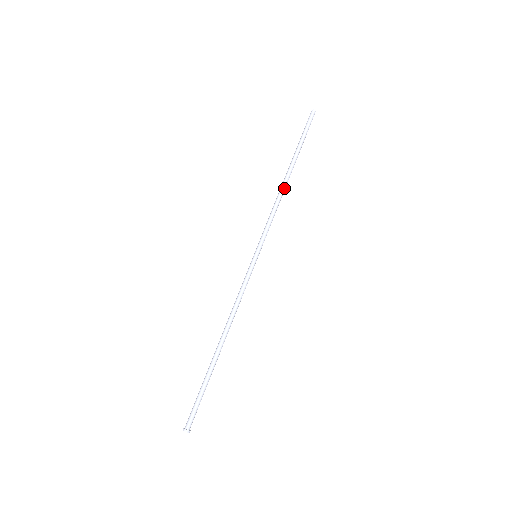
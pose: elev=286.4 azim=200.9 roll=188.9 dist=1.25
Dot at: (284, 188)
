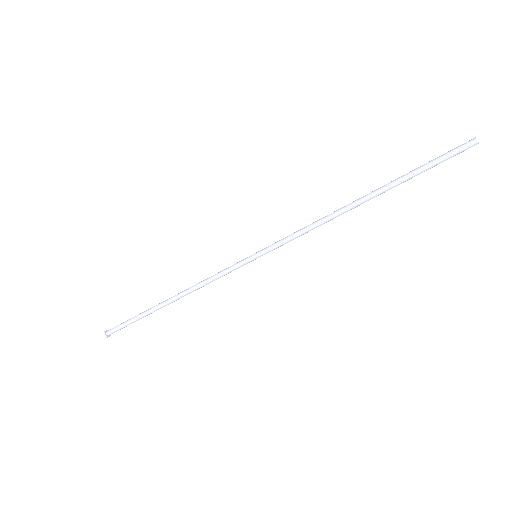
Dot at: occluded
